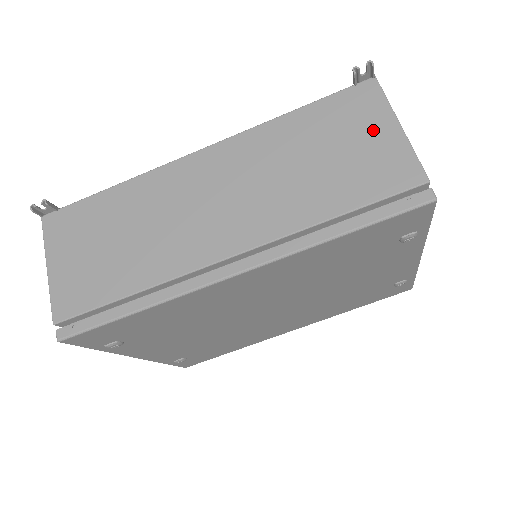
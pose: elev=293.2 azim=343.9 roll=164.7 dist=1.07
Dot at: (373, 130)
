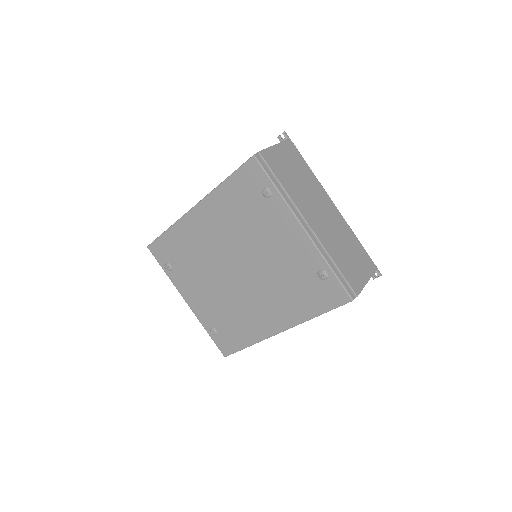
Dot at: occluded
